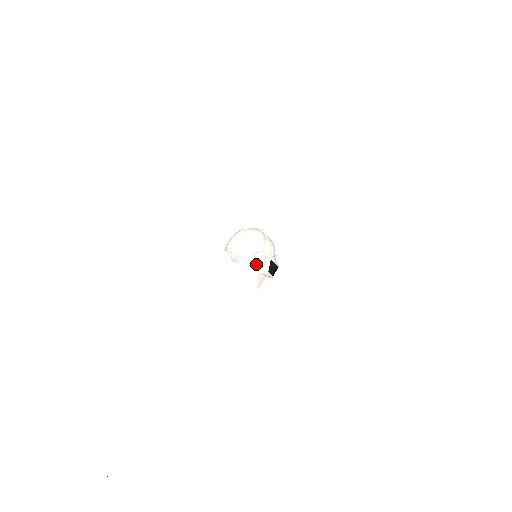
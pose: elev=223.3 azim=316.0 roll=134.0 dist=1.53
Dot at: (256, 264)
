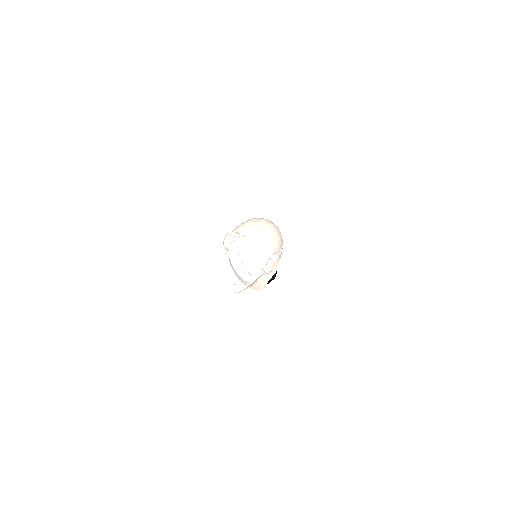
Dot at: (271, 266)
